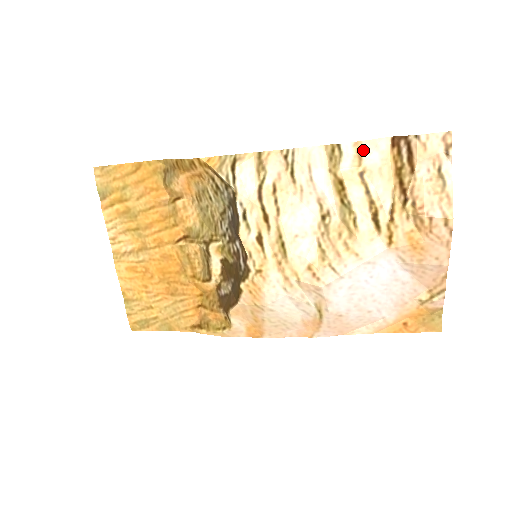
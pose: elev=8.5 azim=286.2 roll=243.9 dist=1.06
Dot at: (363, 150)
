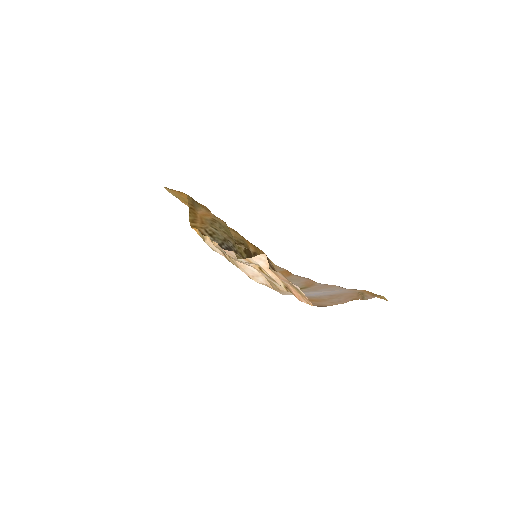
Dot at: (252, 261)
